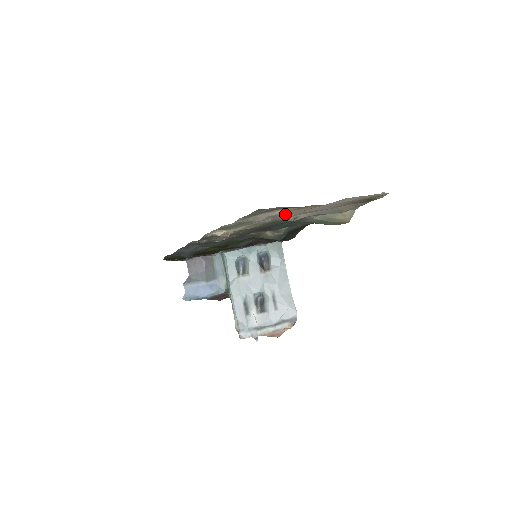
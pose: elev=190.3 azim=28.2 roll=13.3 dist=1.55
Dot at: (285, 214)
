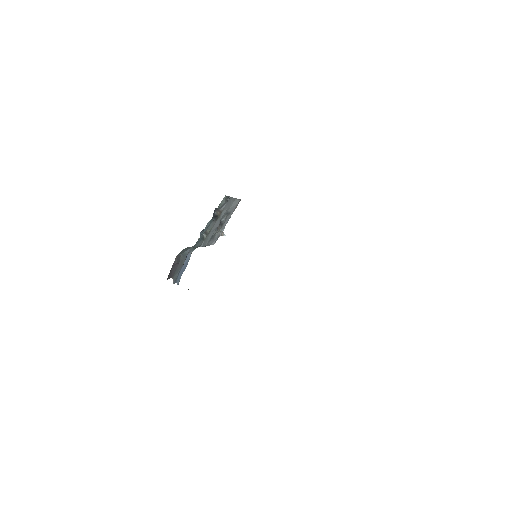
Dot at: occluded
